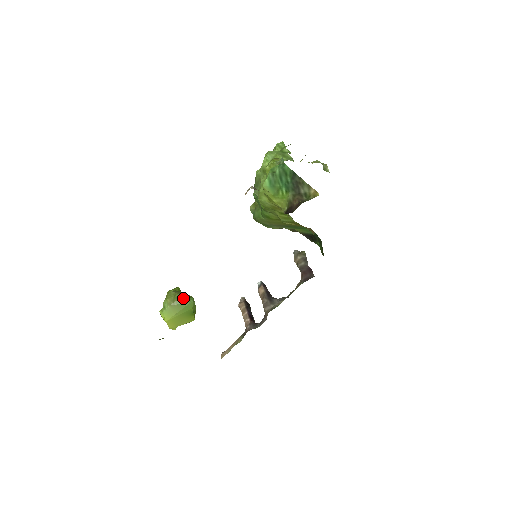
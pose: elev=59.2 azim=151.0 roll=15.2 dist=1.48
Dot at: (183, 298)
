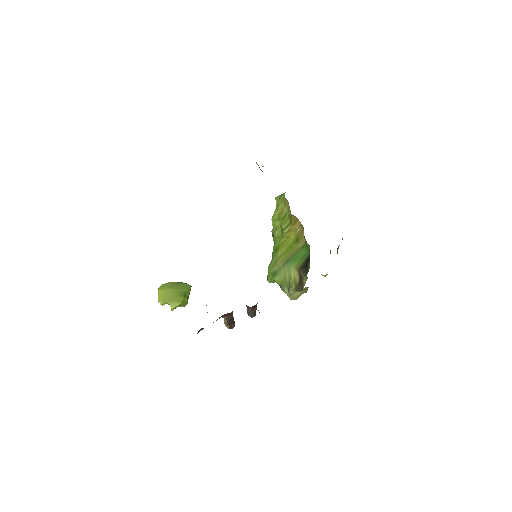
Dot at: occluded
